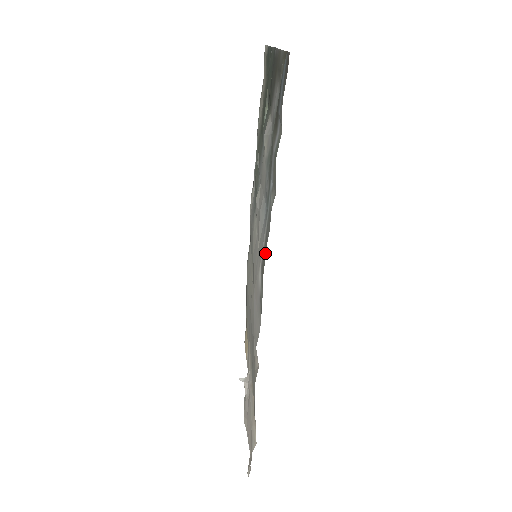
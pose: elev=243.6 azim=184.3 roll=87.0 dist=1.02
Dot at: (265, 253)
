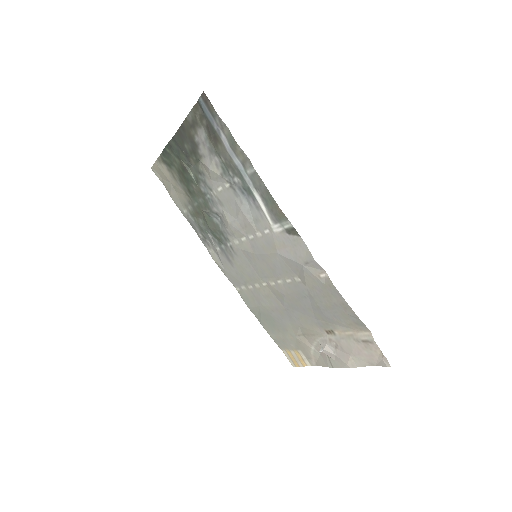
Dot at: (270, 198)
